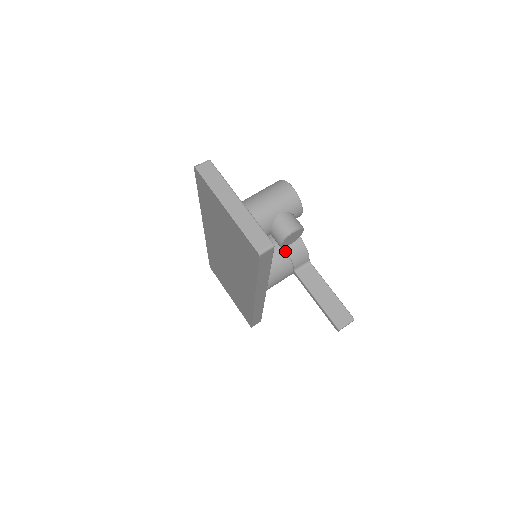
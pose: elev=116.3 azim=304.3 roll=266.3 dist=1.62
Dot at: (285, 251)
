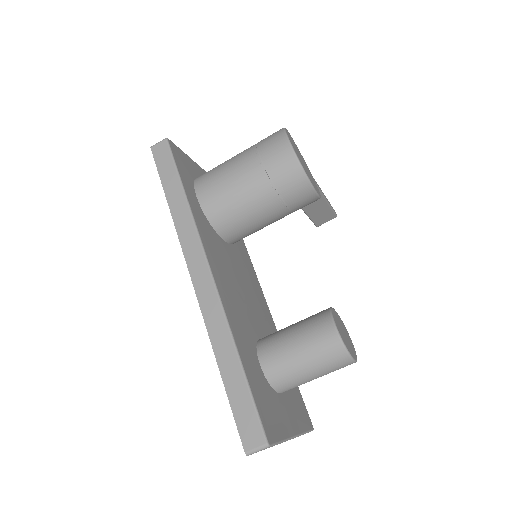
Dot at: occluded
